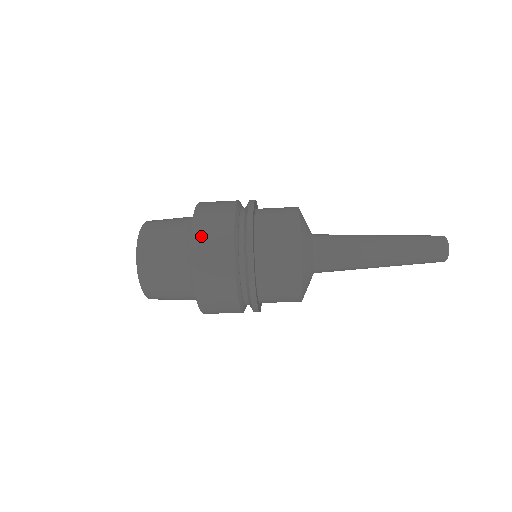
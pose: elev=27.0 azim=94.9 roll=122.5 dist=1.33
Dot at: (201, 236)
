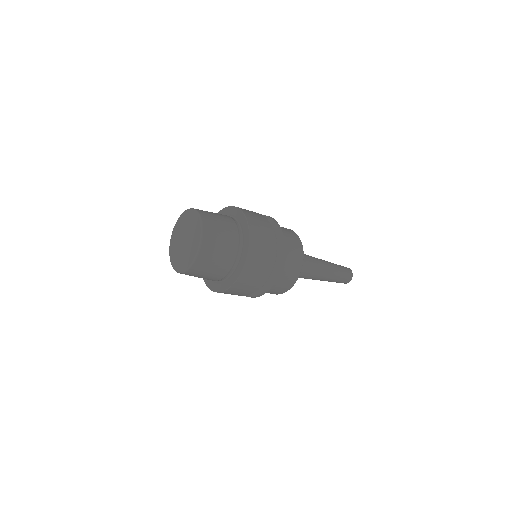
Dot at: (251, 265)
